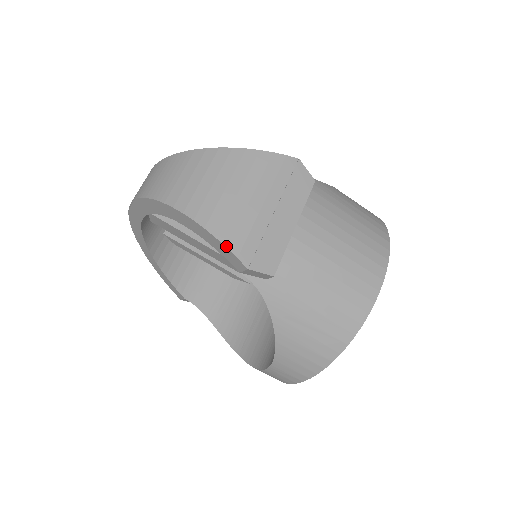
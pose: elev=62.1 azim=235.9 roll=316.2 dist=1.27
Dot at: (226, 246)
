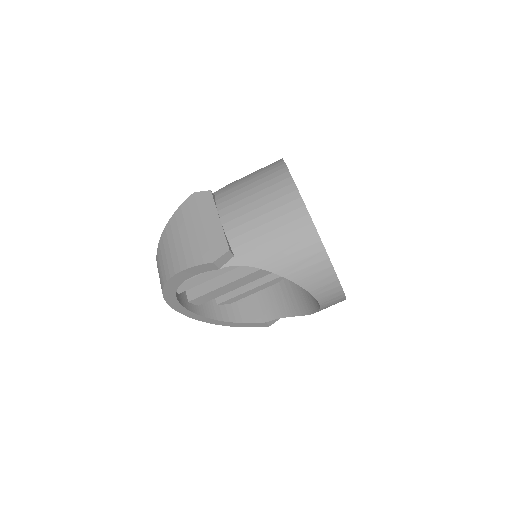
Dot at: (195, 266)
